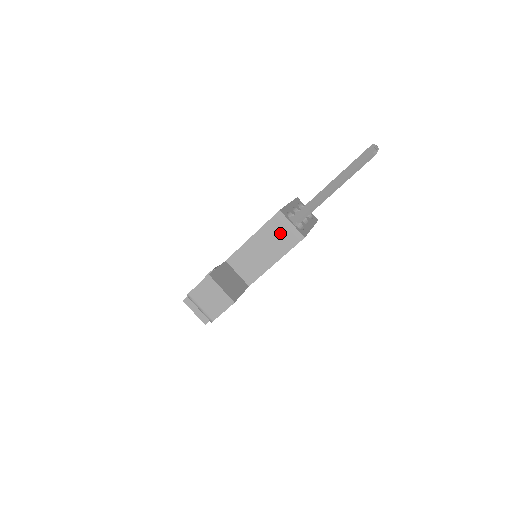
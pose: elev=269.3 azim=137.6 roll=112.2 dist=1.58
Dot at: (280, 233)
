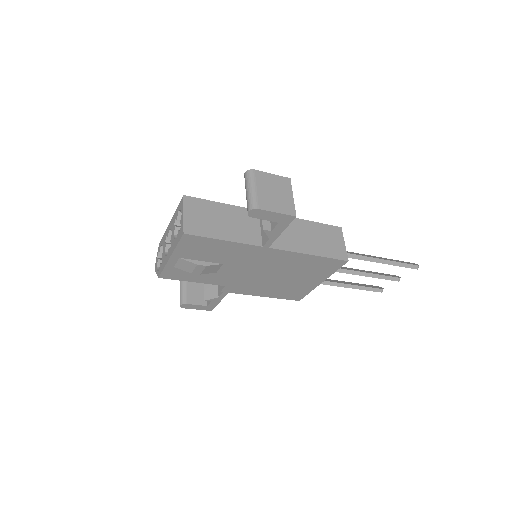
Dot at: (331, 240)
